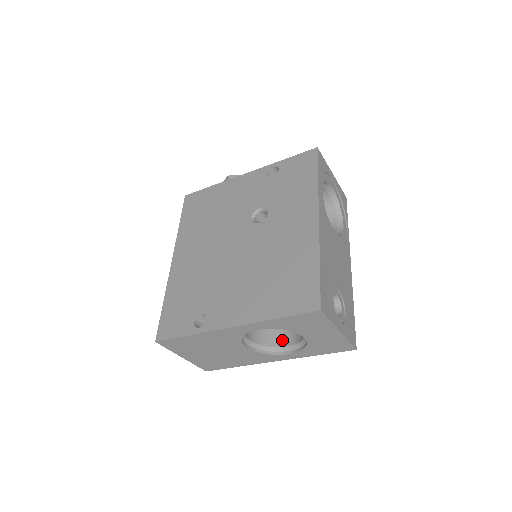
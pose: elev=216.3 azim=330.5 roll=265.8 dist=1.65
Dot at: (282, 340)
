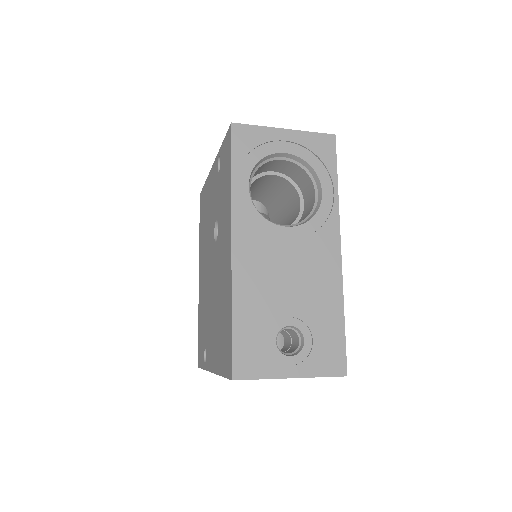
Dot at: occluded
